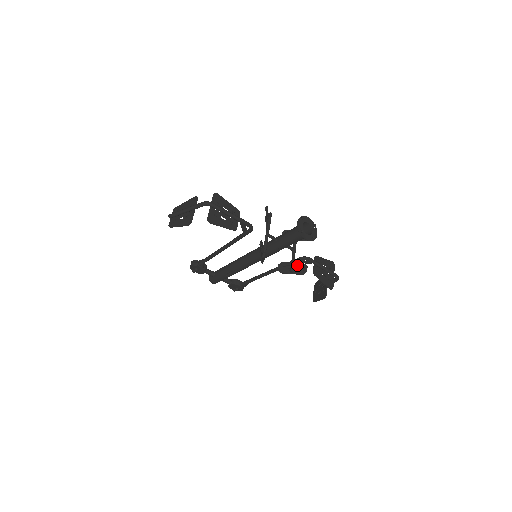
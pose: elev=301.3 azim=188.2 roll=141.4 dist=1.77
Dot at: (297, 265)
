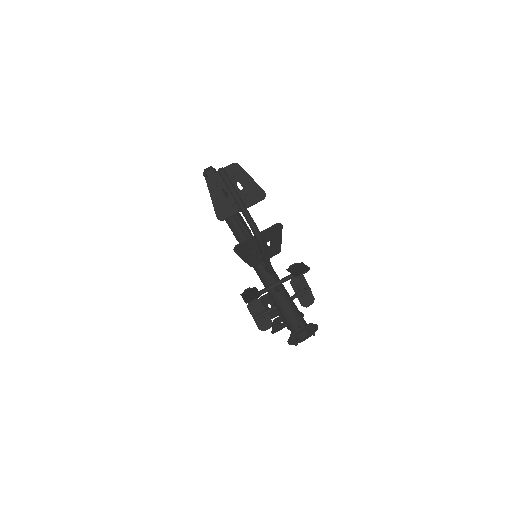
Dot at: (266, 317)
